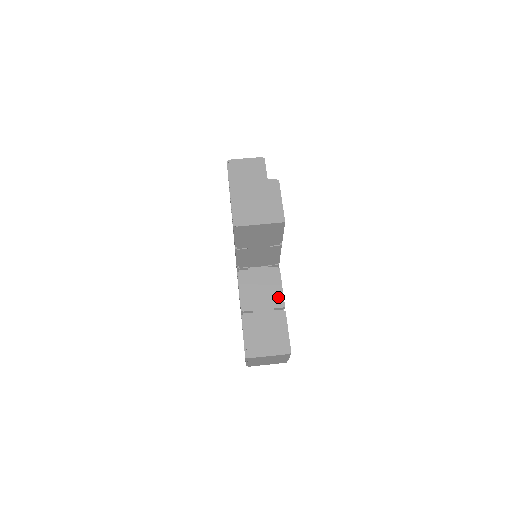
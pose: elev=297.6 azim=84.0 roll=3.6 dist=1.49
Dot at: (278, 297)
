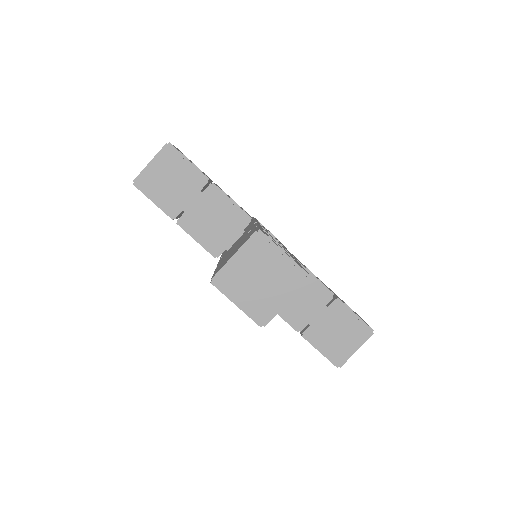
Dot at: (321, 291)
